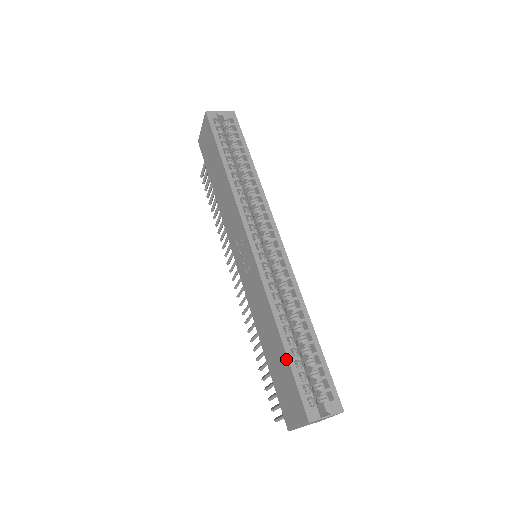
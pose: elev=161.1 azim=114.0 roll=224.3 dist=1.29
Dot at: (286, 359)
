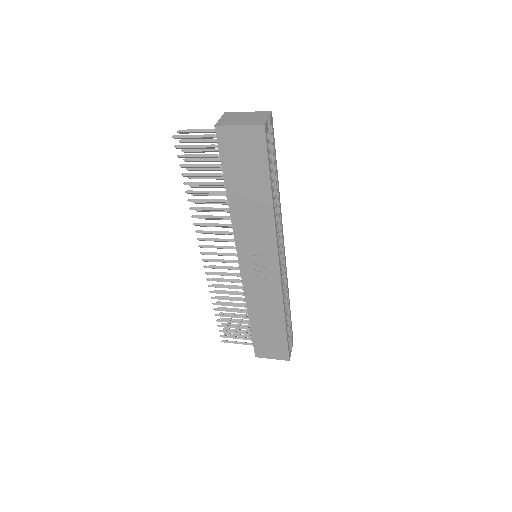
Dot at: (285, 334)
